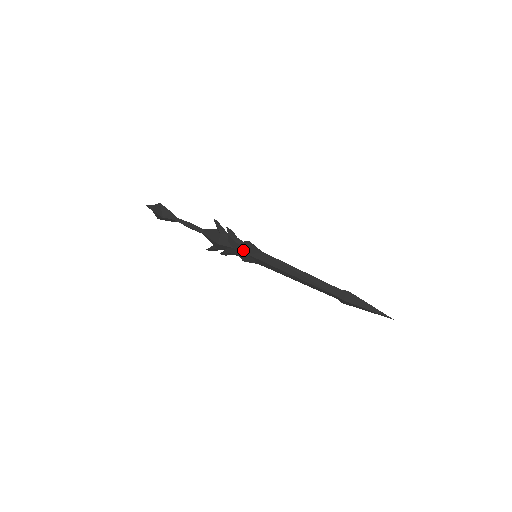
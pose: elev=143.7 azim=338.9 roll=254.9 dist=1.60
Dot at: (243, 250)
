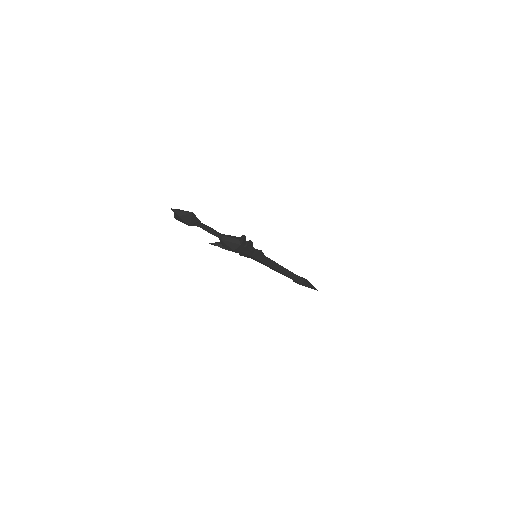
Dot at: (250, 254)
